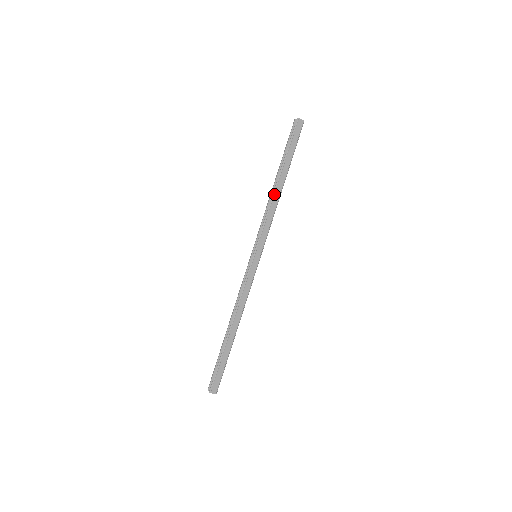
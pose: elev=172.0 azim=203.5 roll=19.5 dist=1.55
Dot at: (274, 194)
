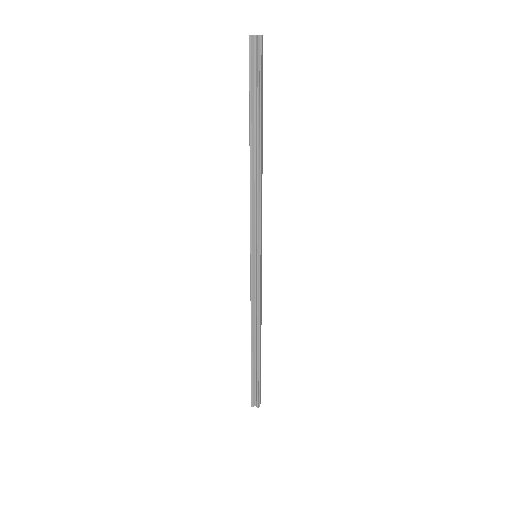
Dot at: (260, 171)
